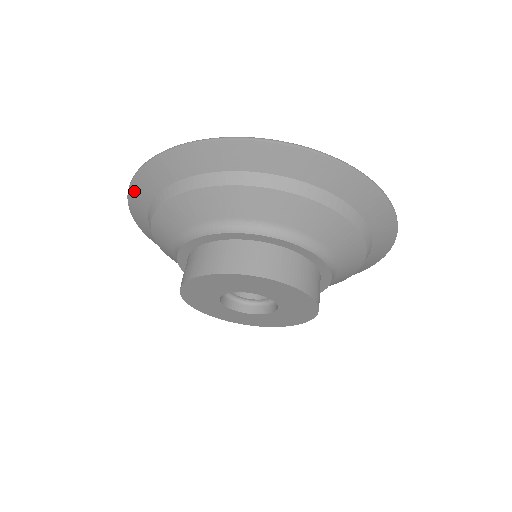
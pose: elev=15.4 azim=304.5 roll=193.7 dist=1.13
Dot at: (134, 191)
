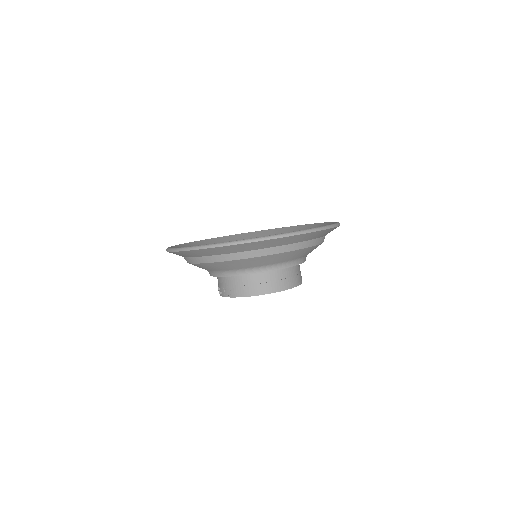
Dot at: (233, 247)
